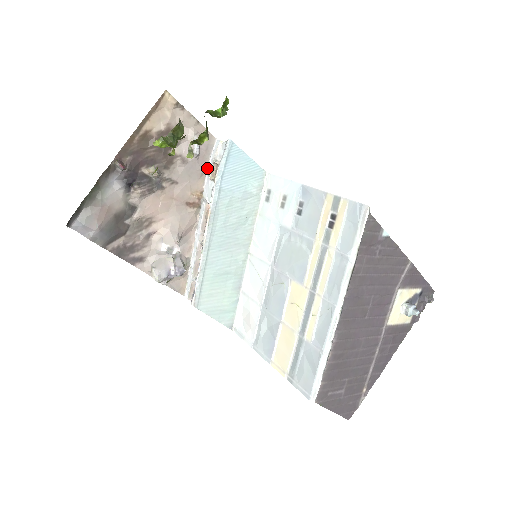
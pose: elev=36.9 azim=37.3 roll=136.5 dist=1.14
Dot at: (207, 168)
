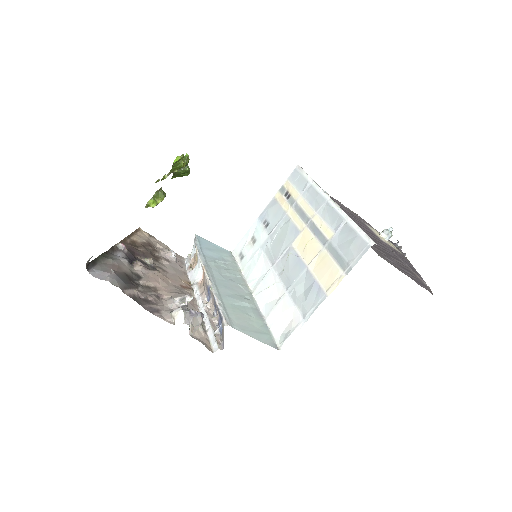
Dot at: (186, 271)
